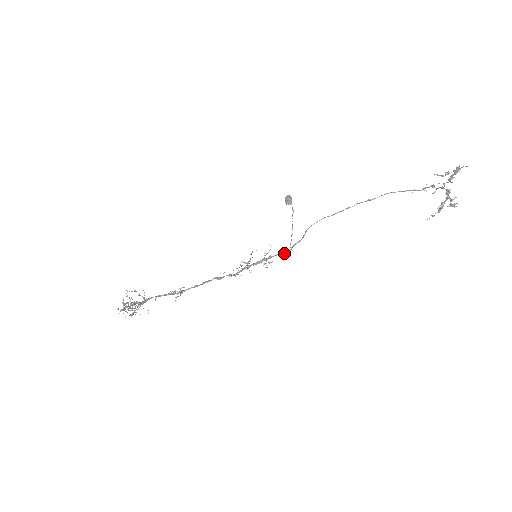
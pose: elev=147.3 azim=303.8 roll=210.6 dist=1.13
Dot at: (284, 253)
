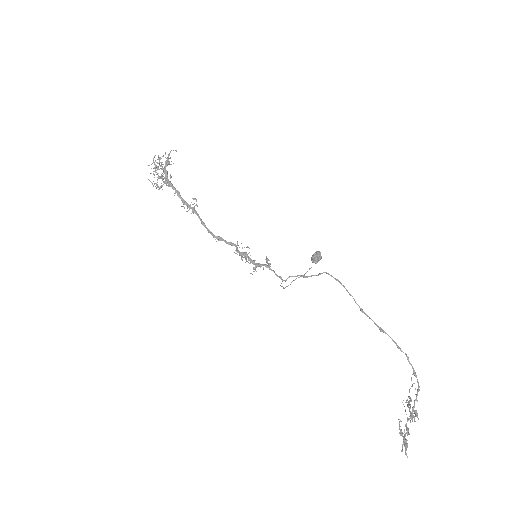
Dot at: (278, 276)
